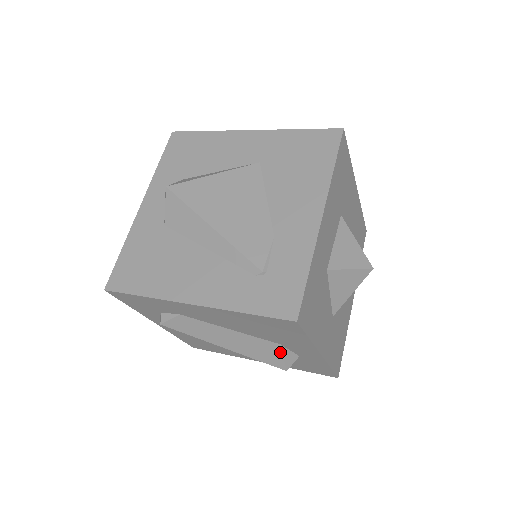
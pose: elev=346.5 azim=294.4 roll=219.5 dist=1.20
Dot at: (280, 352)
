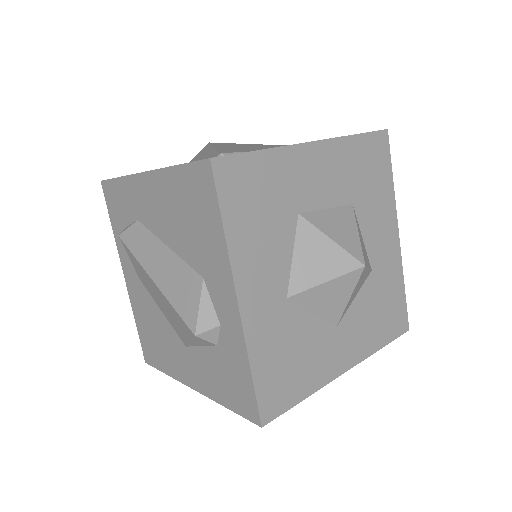
Dot at: (199, 294)
